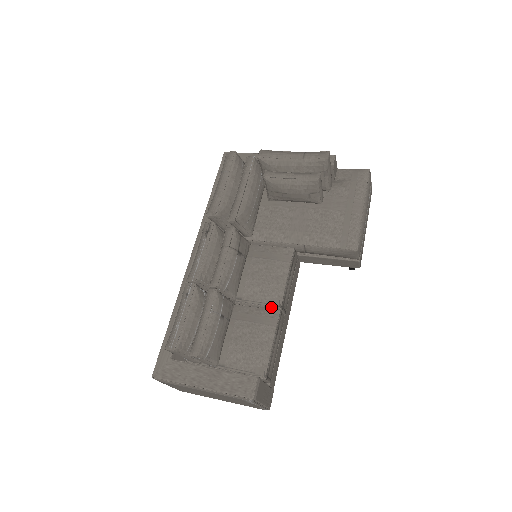
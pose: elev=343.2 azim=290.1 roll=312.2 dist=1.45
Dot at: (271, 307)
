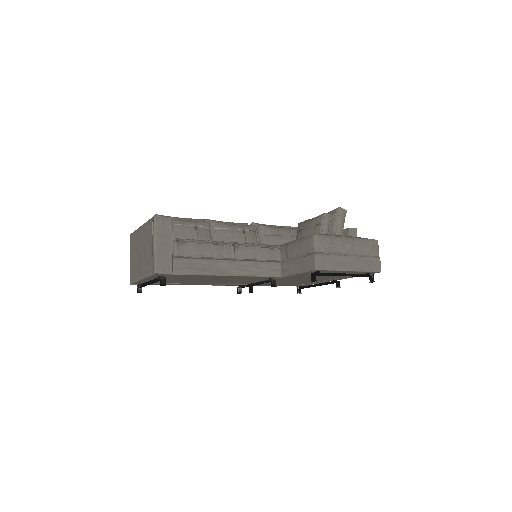
Dot at: occluded
